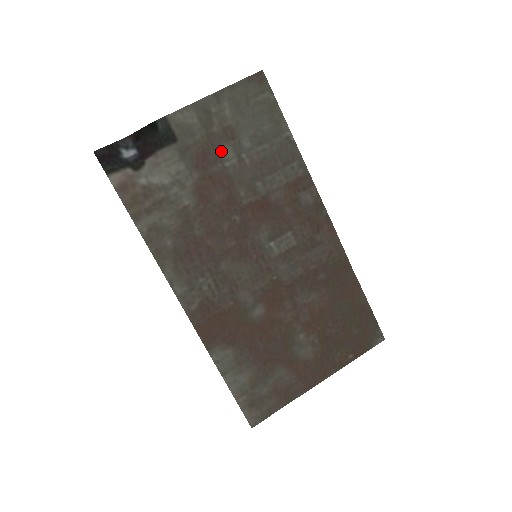
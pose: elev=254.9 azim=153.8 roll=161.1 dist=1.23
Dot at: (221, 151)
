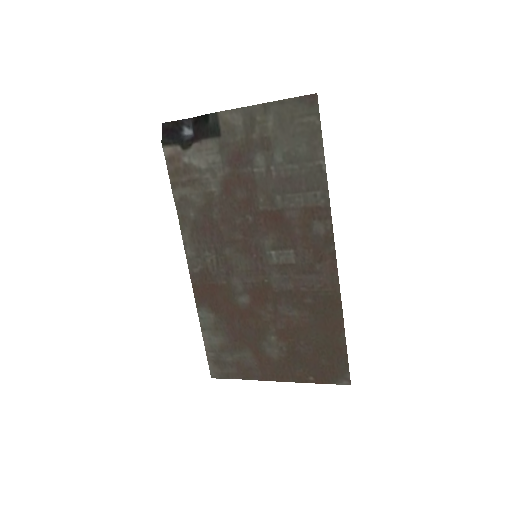
Dot at: (254, 157)
